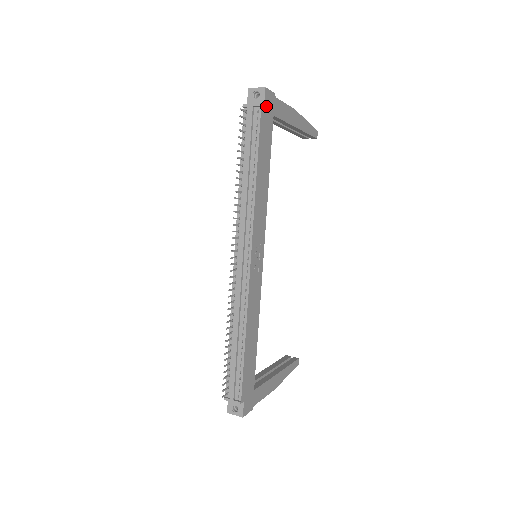
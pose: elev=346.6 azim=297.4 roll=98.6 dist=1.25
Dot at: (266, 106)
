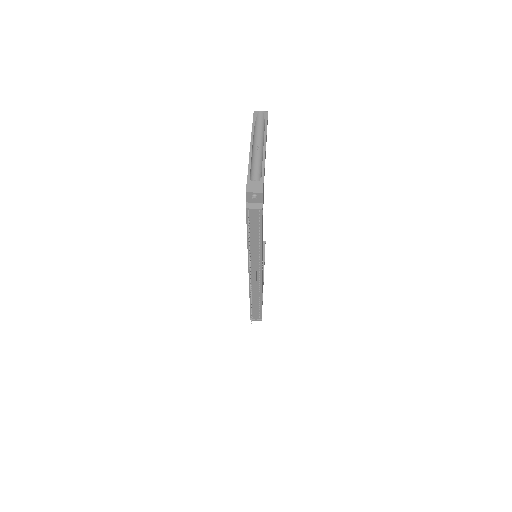
Dot at: occluded
